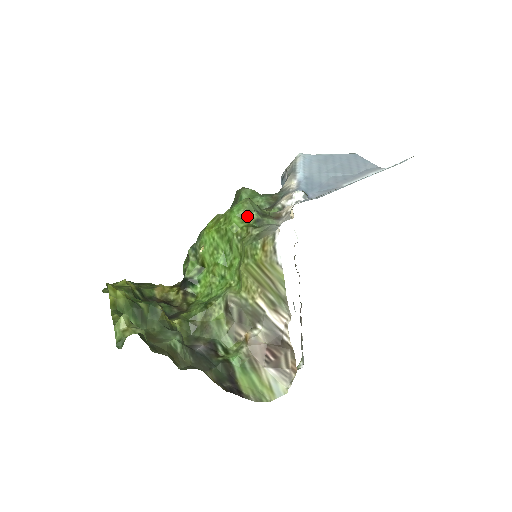
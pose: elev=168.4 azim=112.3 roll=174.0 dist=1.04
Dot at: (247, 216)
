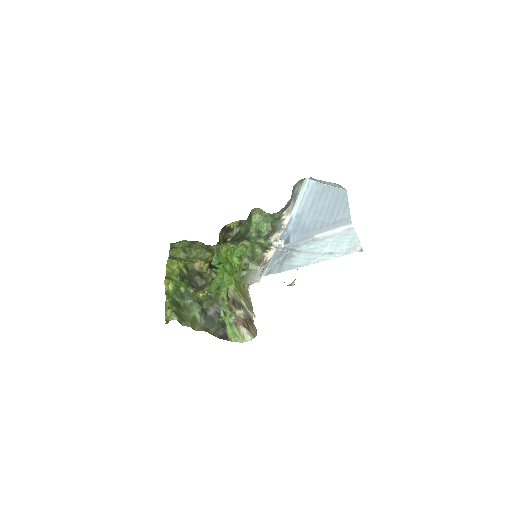
Dot at: (241, 259)
